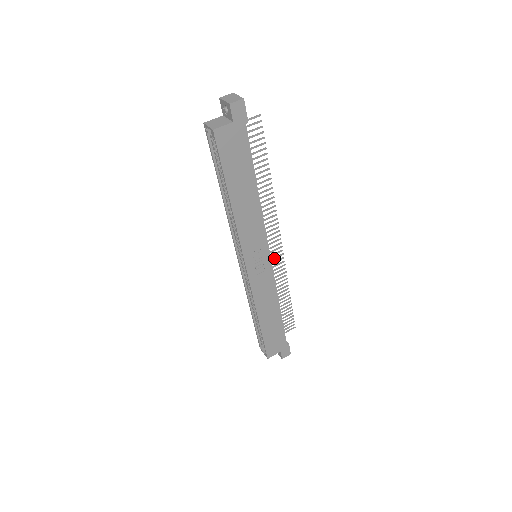
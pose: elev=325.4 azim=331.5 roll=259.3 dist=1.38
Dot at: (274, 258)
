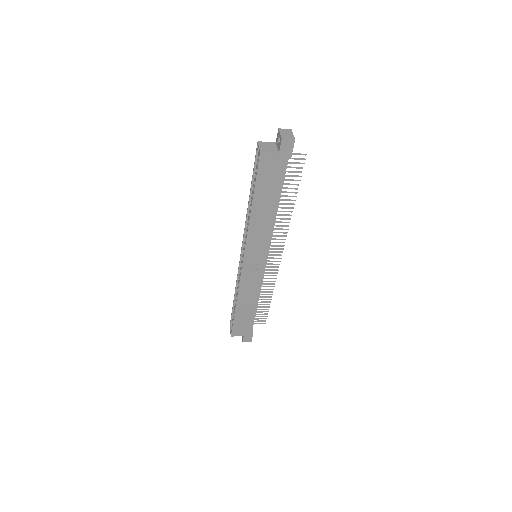
Dot at: (271, 264)
